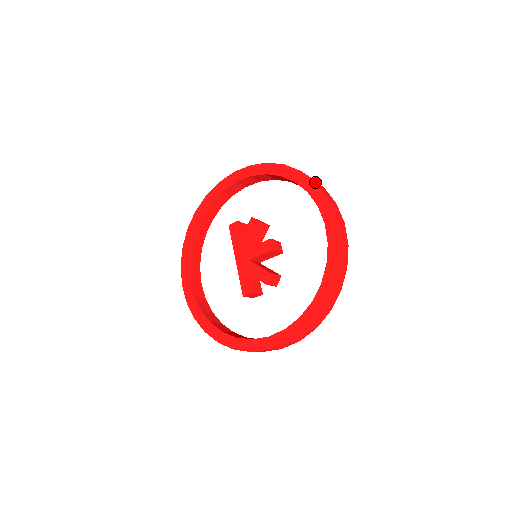
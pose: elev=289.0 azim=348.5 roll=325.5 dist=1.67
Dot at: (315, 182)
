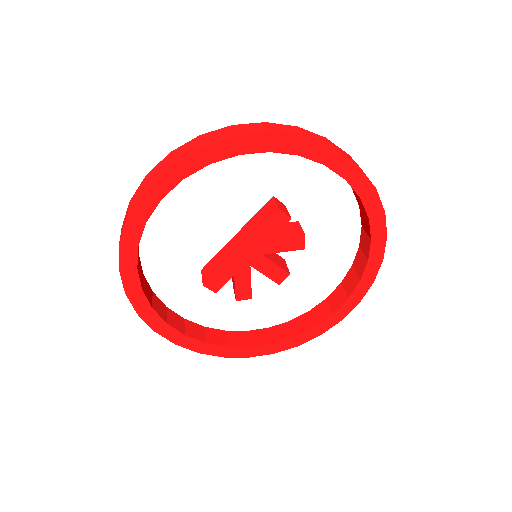
Dot at: occluded
